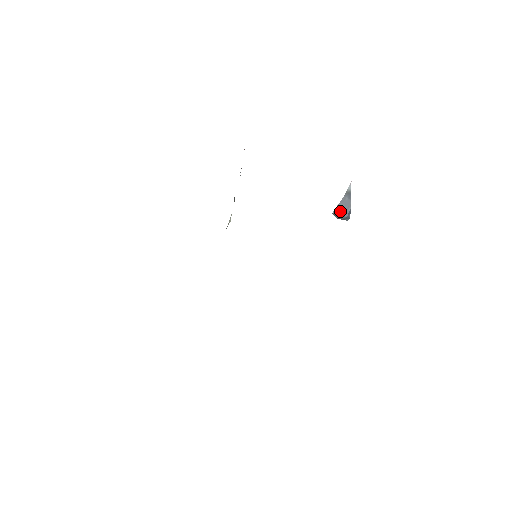
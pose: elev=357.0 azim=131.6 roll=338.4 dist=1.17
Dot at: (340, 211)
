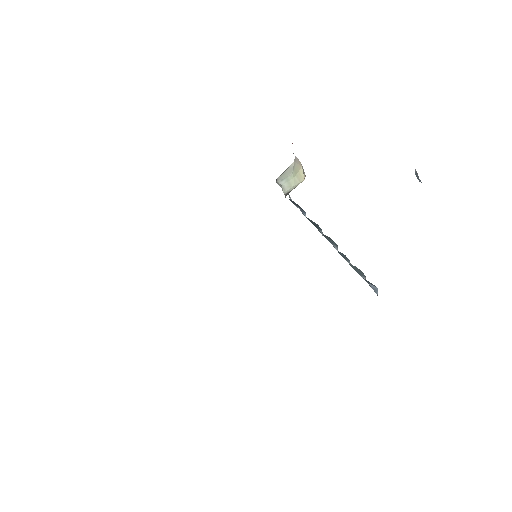
Dot at: (417, 176)
